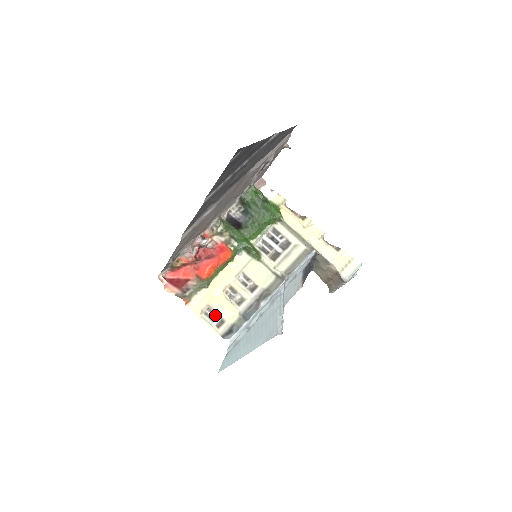
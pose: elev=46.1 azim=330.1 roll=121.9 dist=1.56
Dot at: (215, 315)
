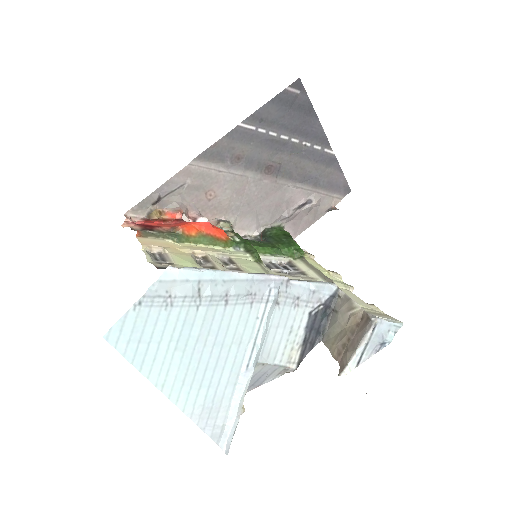
Dot at: (164, 259)
